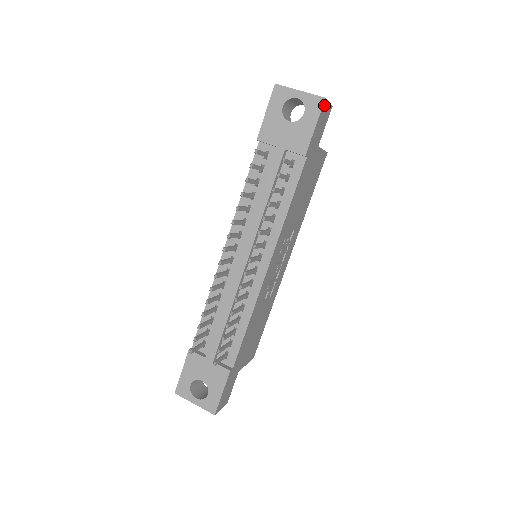
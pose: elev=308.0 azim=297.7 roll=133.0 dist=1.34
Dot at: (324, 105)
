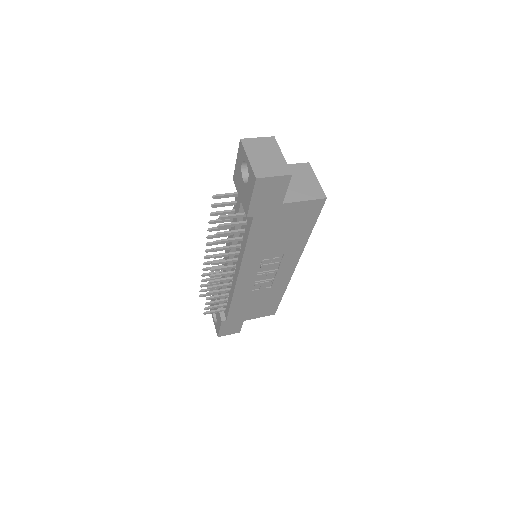
Dot at: (260, 182)
